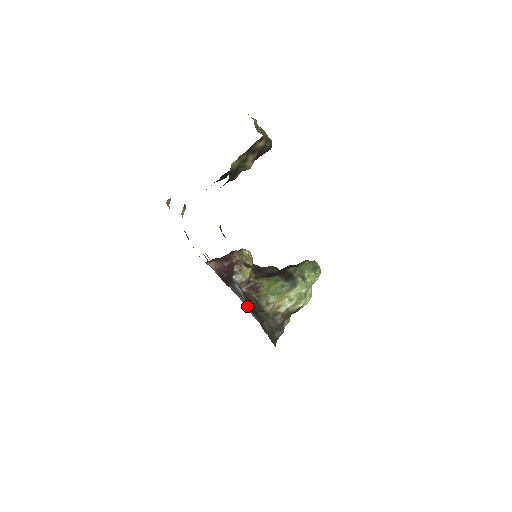
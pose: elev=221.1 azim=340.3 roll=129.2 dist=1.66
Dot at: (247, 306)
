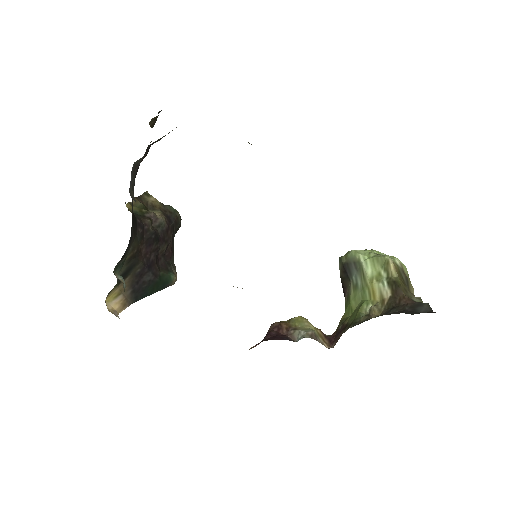
Dot at: occluded
